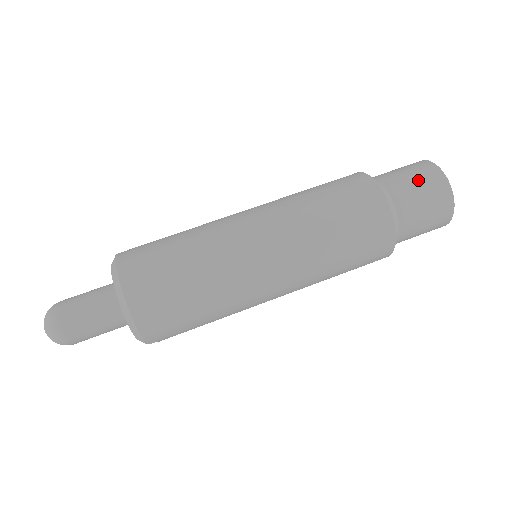
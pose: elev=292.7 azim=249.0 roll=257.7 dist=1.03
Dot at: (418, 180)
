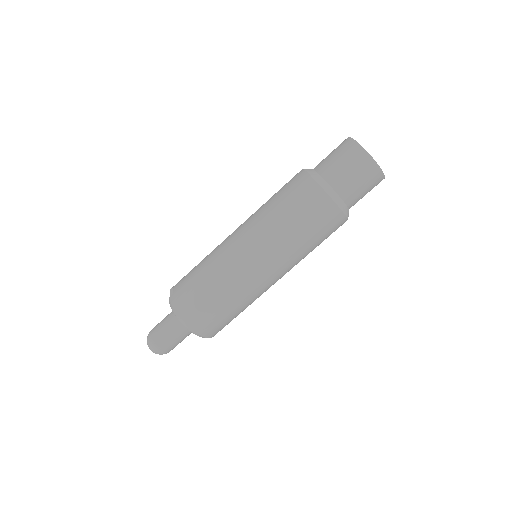
Dot at: (354, 171)
